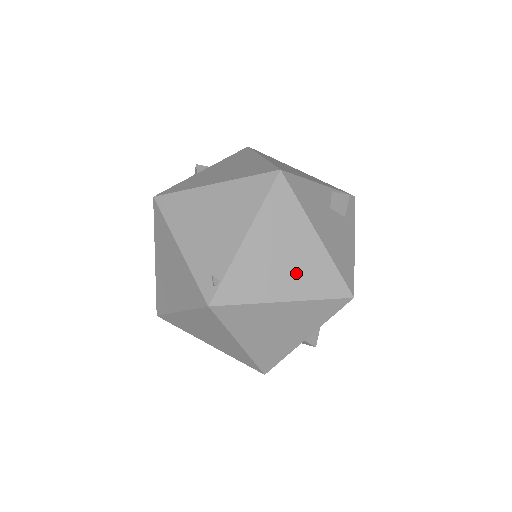
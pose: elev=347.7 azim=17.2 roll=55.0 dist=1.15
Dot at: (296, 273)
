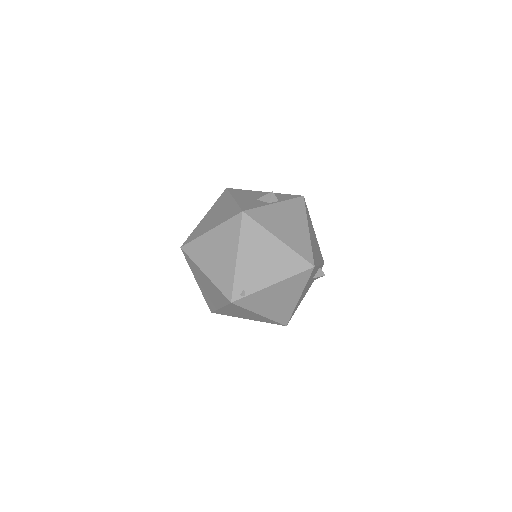
Dot at: (276, 307)
